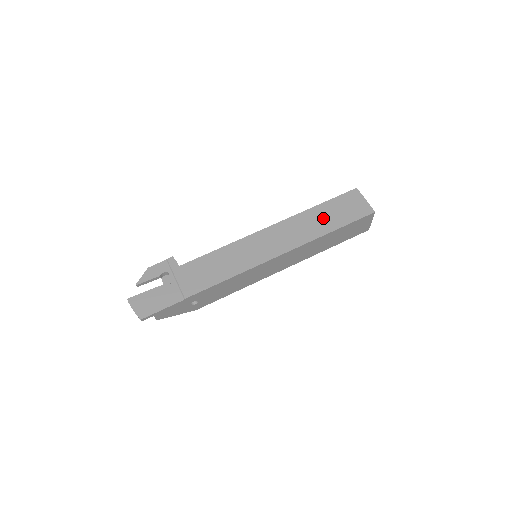
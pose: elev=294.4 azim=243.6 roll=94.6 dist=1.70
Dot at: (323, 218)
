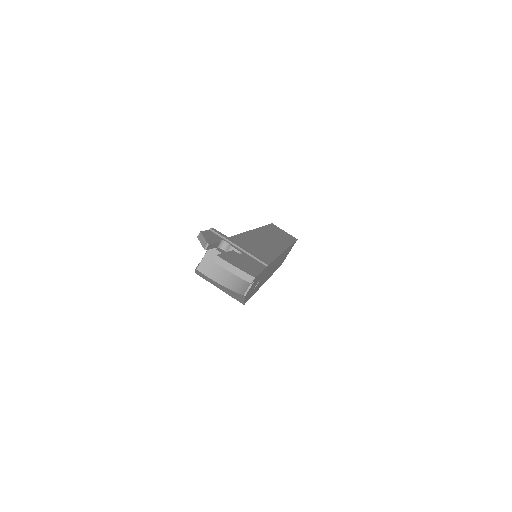
Dot at: (278, 234)
